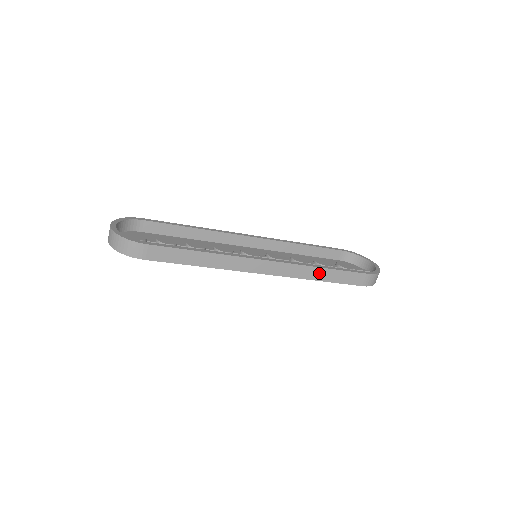
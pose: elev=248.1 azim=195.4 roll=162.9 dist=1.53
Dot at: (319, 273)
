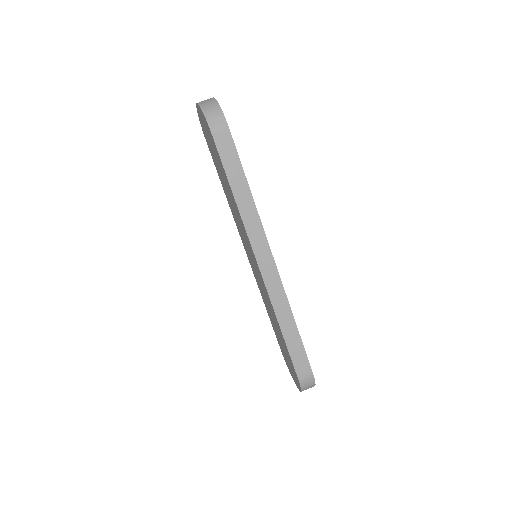
Dot at: (287, 320)
